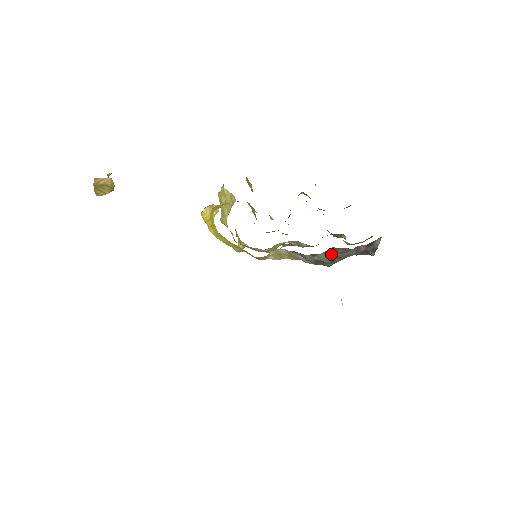
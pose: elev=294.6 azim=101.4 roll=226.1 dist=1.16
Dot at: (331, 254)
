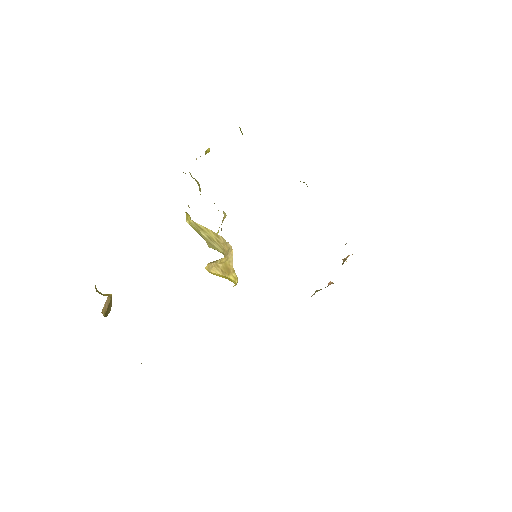
Dot at: occluded
